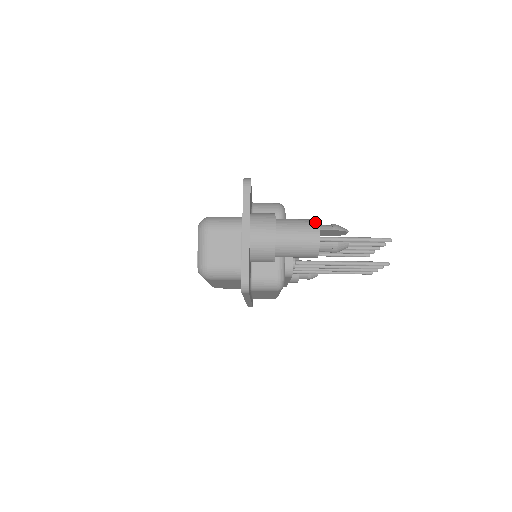
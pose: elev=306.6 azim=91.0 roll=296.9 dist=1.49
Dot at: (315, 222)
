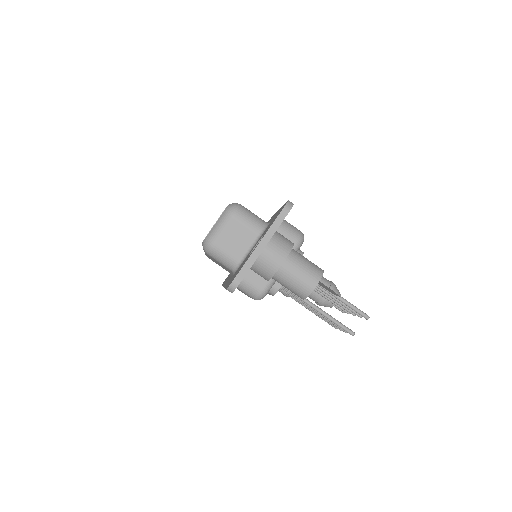
Dot at: (320, 272)
